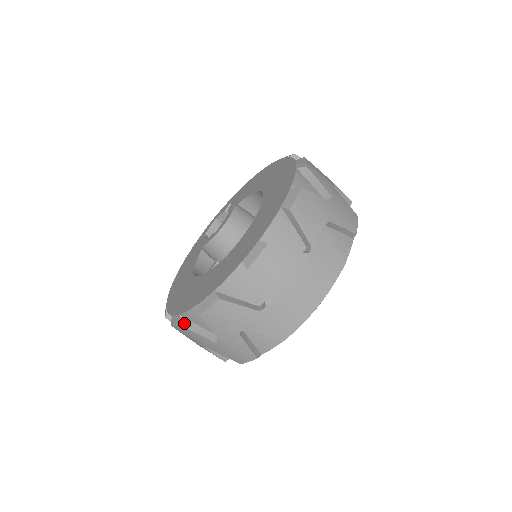
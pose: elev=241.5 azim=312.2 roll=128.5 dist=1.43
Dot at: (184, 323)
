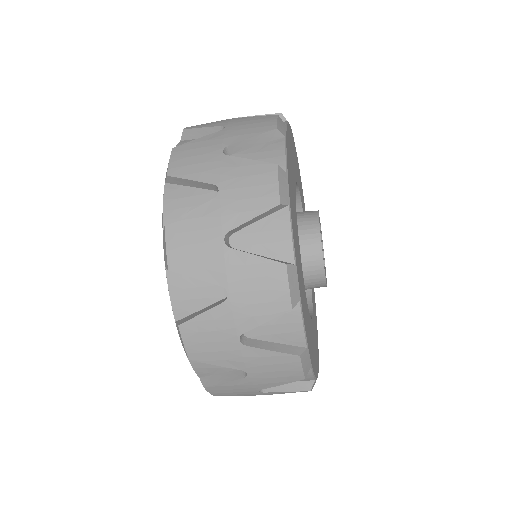
Dot at: (207, 383)
